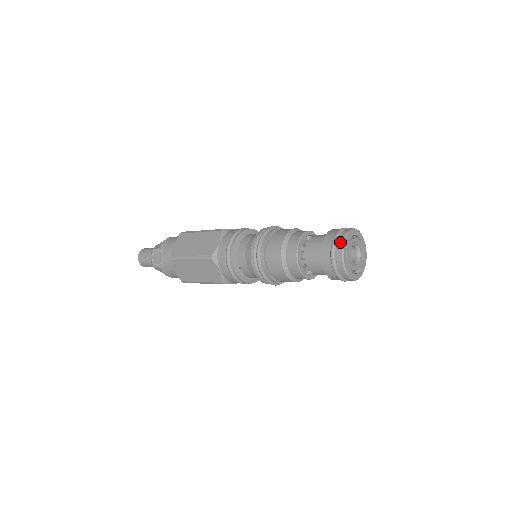
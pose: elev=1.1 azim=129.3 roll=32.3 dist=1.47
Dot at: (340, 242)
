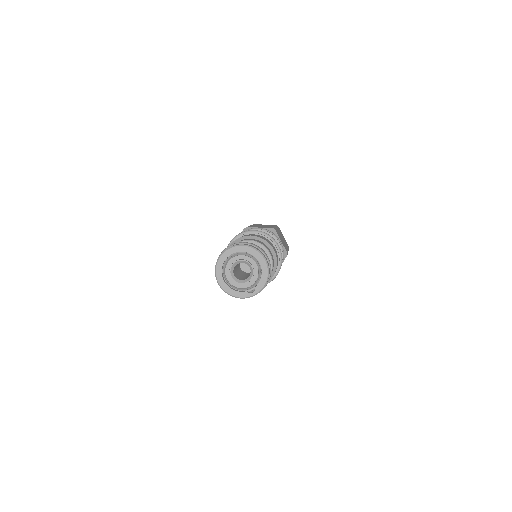
Dot at: (218, 257)
